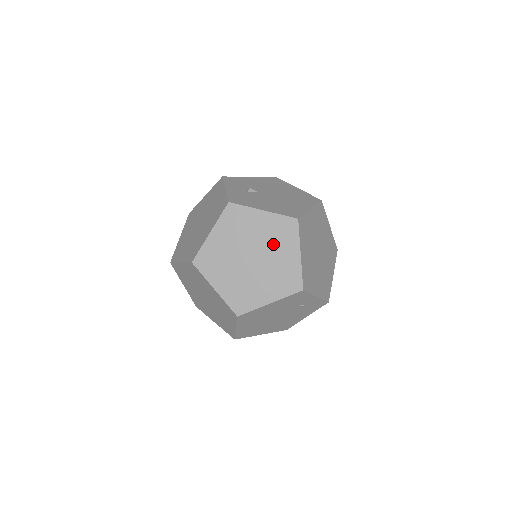
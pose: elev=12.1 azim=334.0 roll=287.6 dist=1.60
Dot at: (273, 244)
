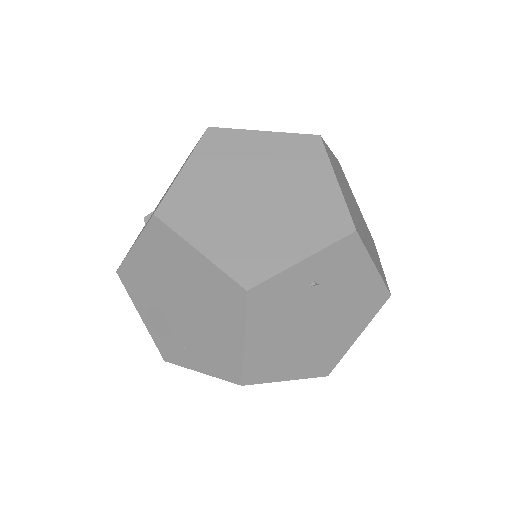
Dot at: (173, 271)
